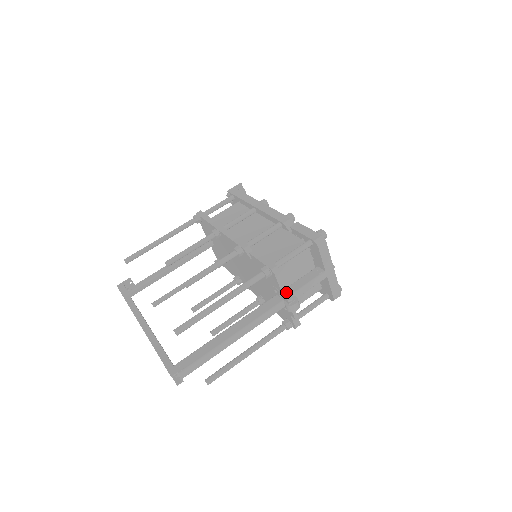
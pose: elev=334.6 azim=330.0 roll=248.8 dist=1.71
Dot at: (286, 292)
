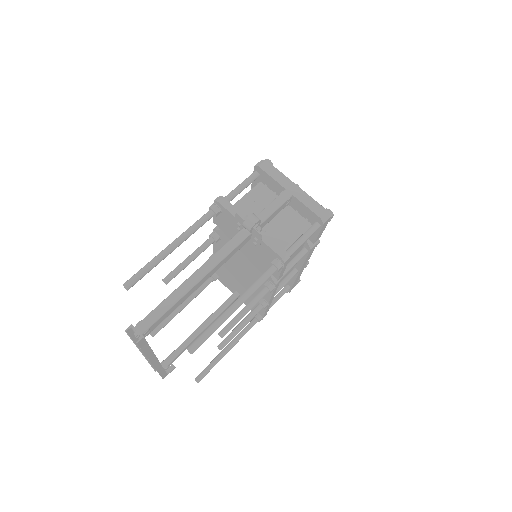
Dot at: (243, 217)
